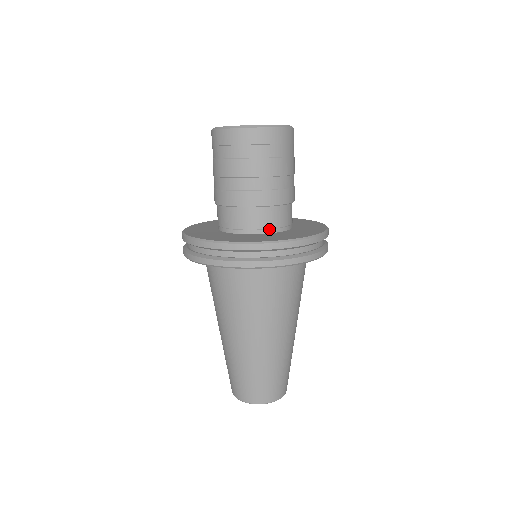
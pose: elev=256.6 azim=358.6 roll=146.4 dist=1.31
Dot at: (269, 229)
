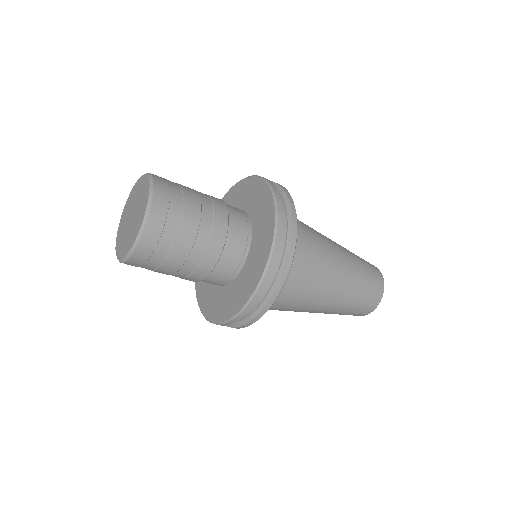
Dot at: occluded
